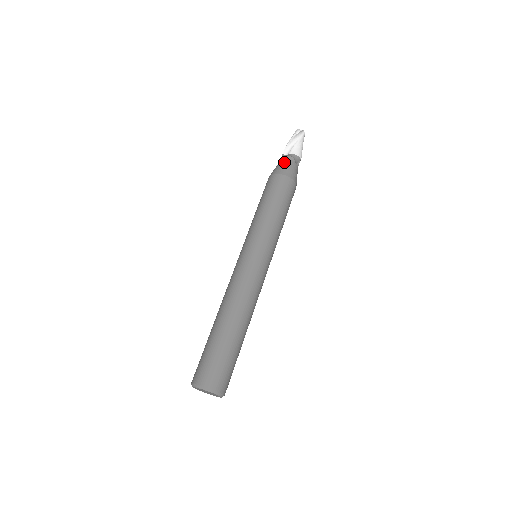
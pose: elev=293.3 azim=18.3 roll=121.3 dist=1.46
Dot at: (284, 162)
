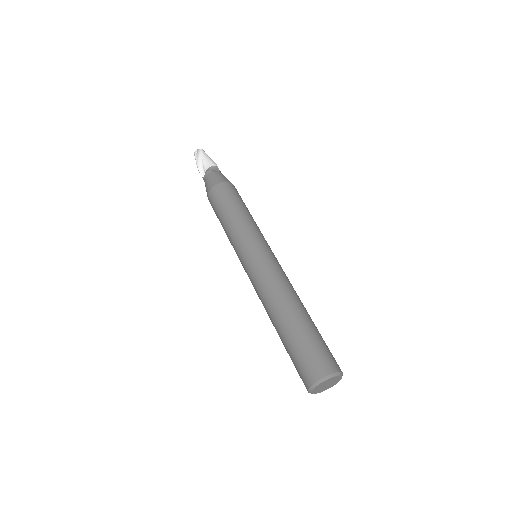
Dot at: (207, 179)
